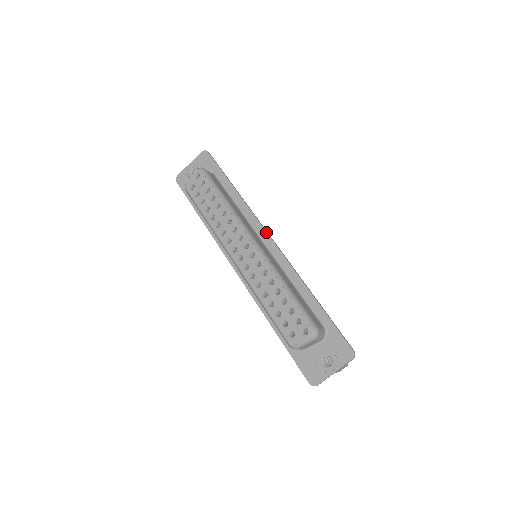
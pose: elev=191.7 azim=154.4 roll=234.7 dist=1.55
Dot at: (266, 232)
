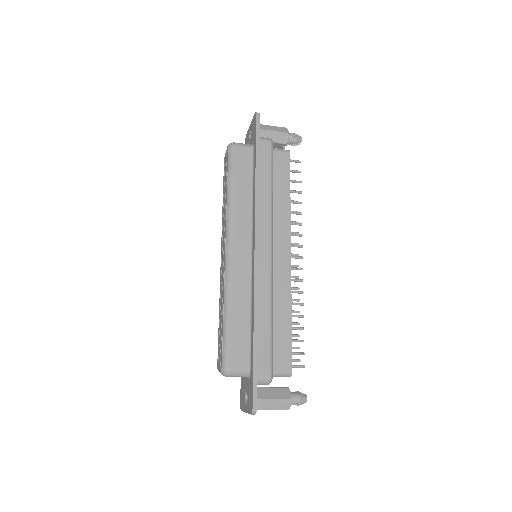
Dot at: (254, 238)
